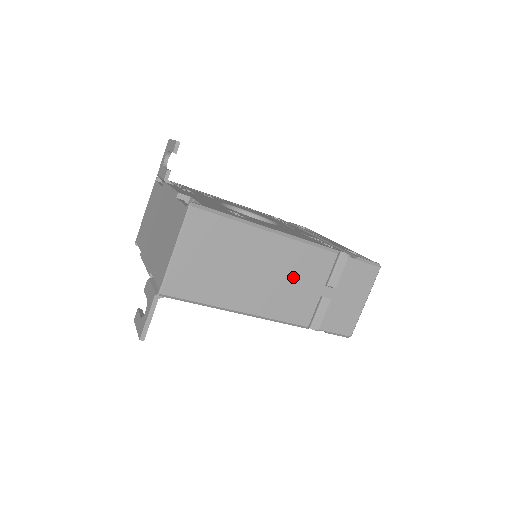
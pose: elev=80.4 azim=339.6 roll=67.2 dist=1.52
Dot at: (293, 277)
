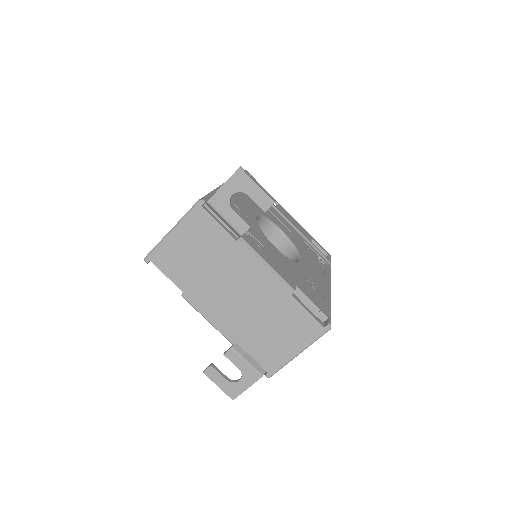
Dot at: occluded
